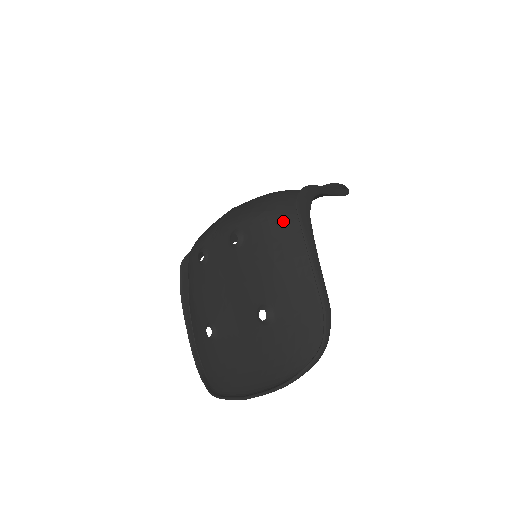
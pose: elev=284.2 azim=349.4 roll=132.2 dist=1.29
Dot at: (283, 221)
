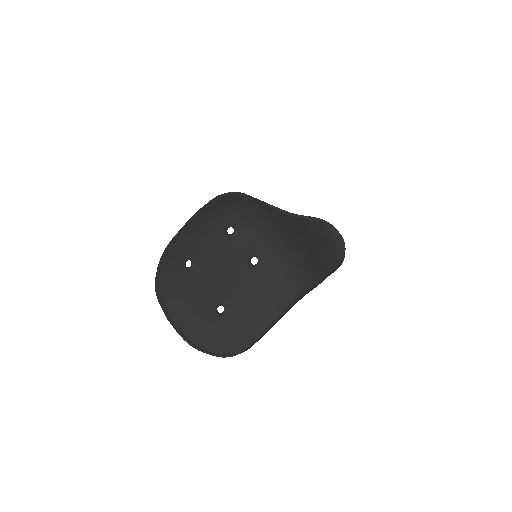
Dot at: (284, 291)
